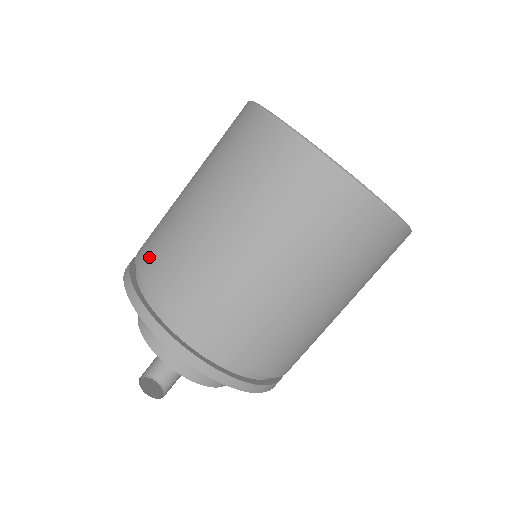
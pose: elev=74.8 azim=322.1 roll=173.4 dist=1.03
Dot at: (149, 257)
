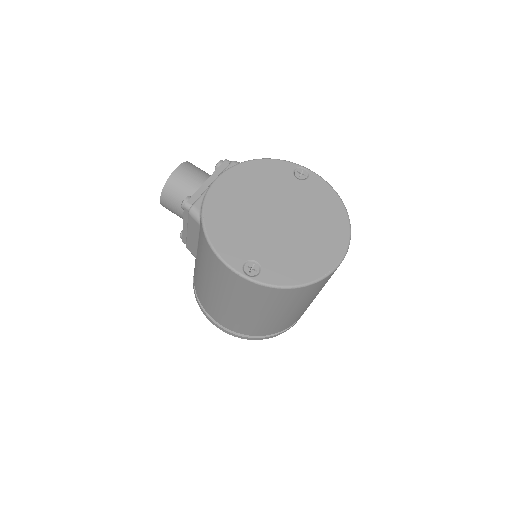
Dot at: (256, 332)
